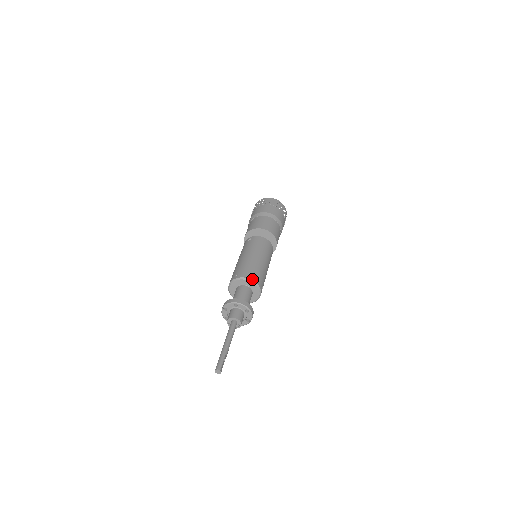
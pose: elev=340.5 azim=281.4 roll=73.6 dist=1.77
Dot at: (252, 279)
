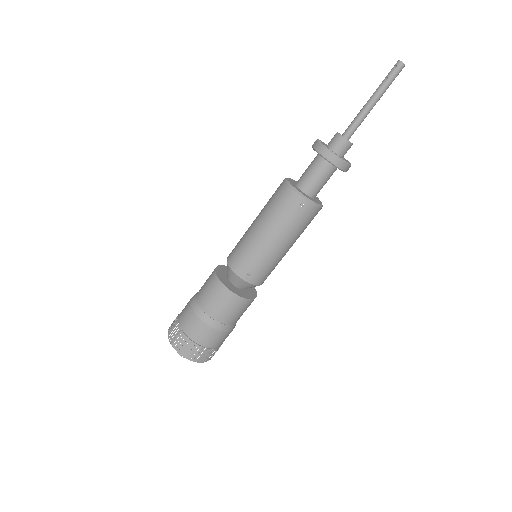
Dot at: occluded
